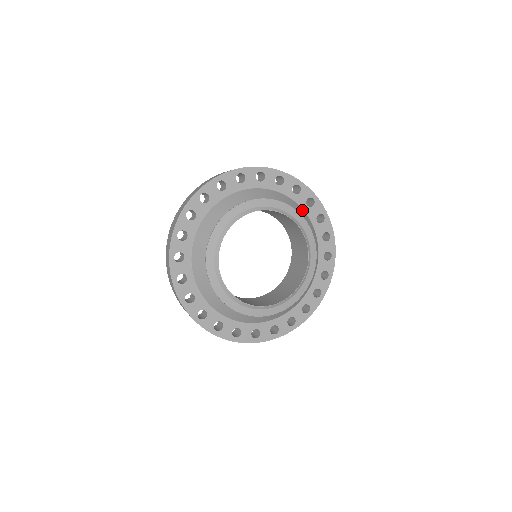
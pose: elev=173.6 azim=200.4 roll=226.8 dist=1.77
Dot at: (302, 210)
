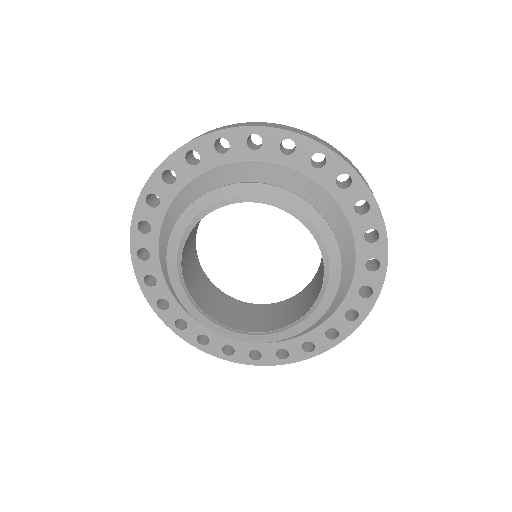
Dot at: (252, 164)
